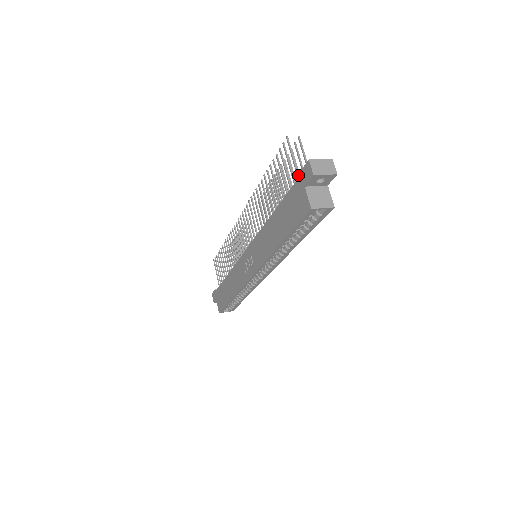
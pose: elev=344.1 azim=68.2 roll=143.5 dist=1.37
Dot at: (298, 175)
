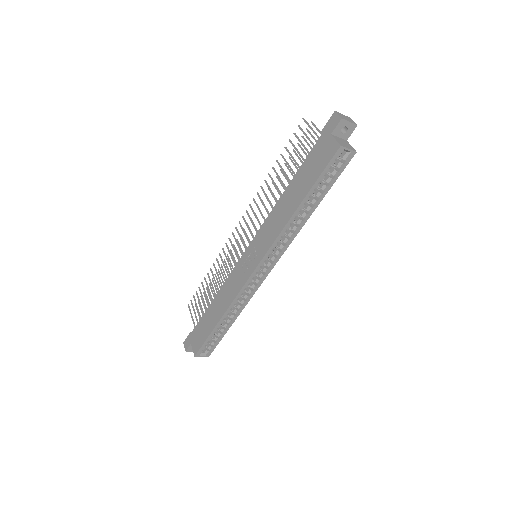
Dot at: (322, 131)
